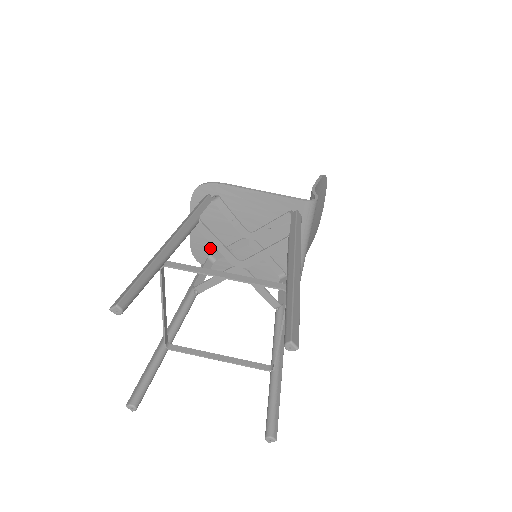
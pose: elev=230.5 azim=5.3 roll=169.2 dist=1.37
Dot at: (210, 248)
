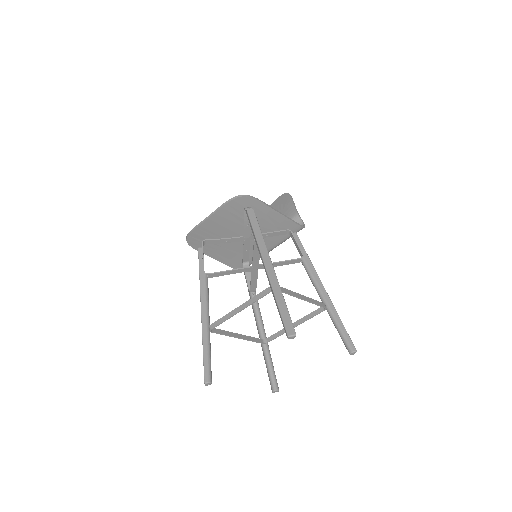
Dot at: (208, 235)
